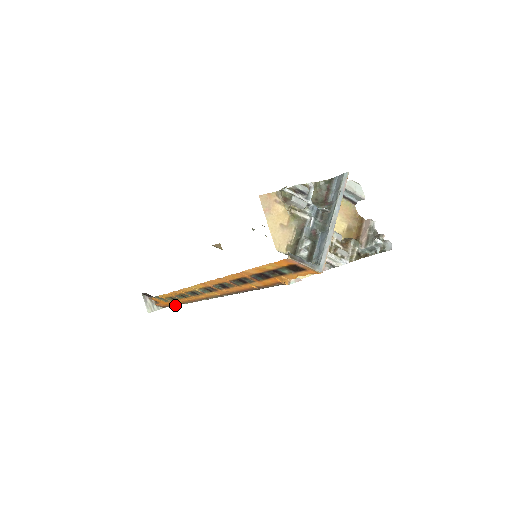
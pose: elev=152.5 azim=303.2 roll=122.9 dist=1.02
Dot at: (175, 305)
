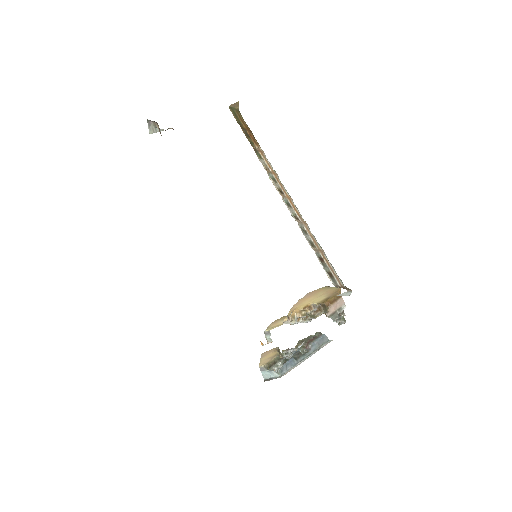
Dot at: occluded
